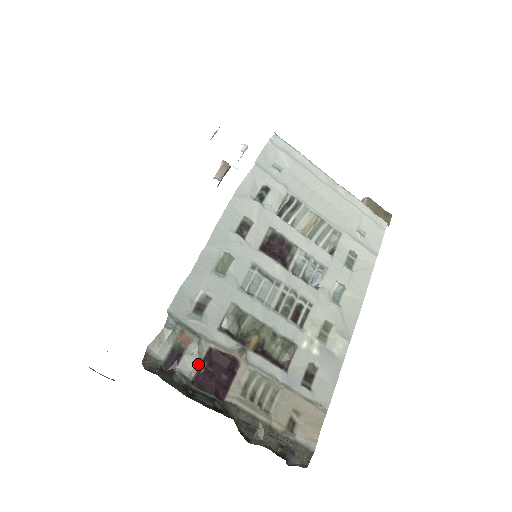
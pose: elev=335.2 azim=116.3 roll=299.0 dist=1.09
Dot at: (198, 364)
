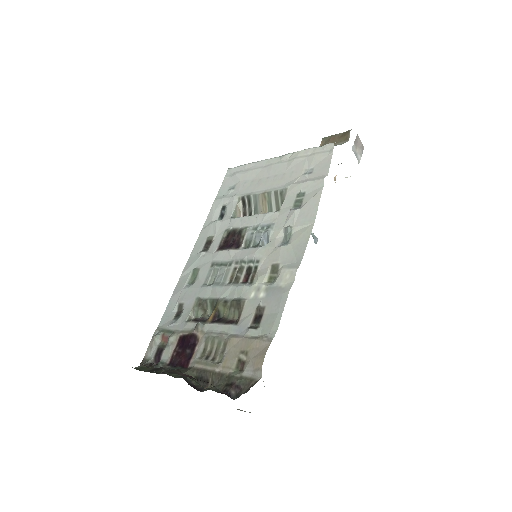
Dot at: (172, 351)
